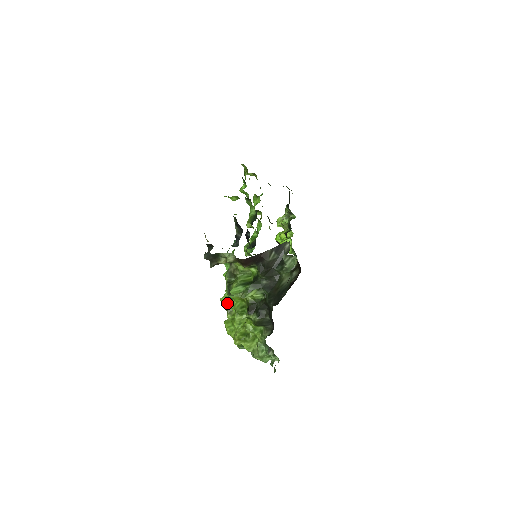
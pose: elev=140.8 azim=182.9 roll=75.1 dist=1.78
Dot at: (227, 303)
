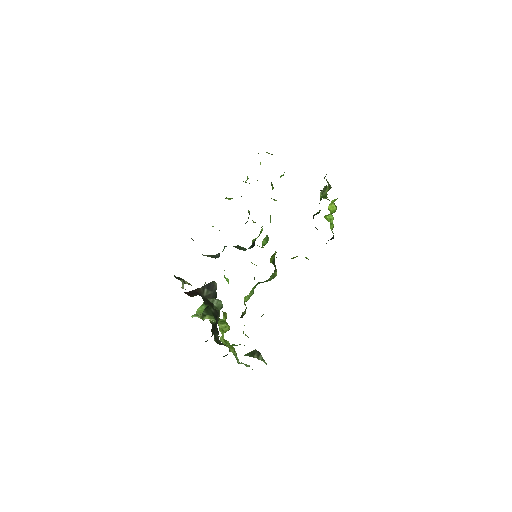
Dot at: occluded
